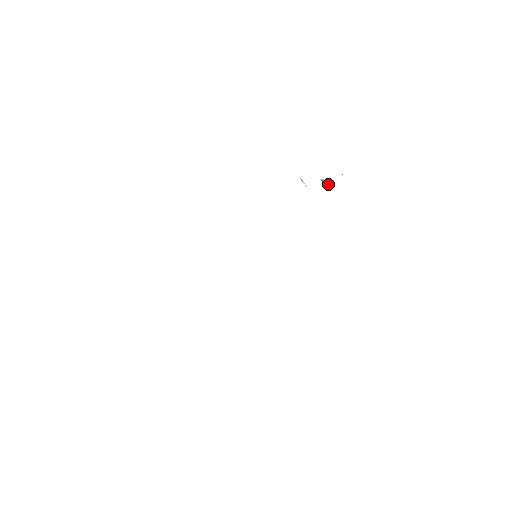
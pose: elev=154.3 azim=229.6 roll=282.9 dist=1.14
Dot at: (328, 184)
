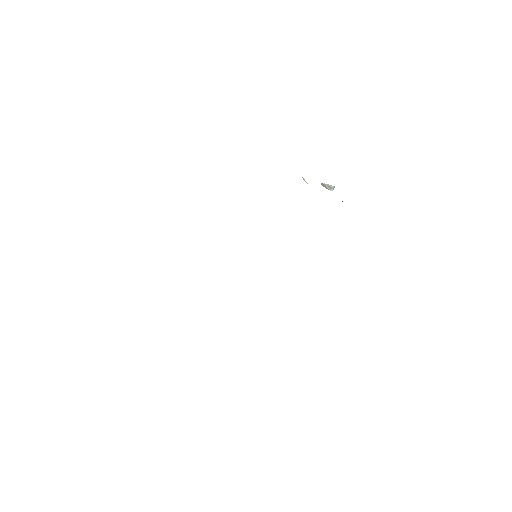
Dot at: (329, 189)
